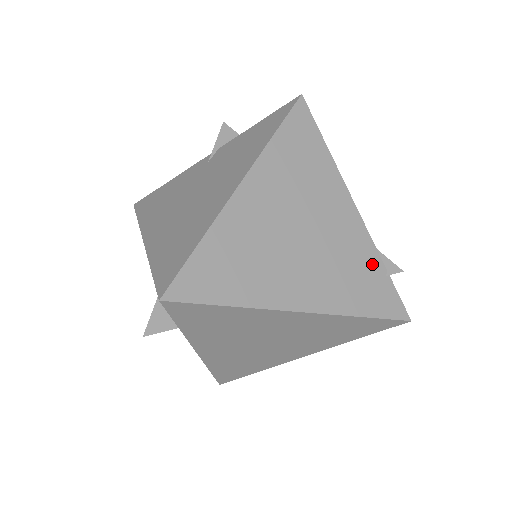
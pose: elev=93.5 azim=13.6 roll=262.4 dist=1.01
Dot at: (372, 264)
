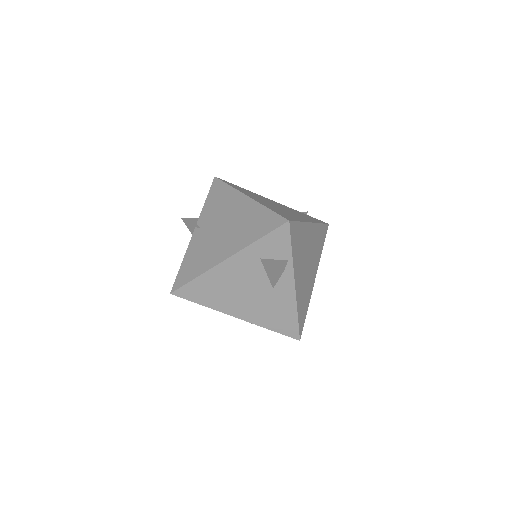
Dot at: occluded
